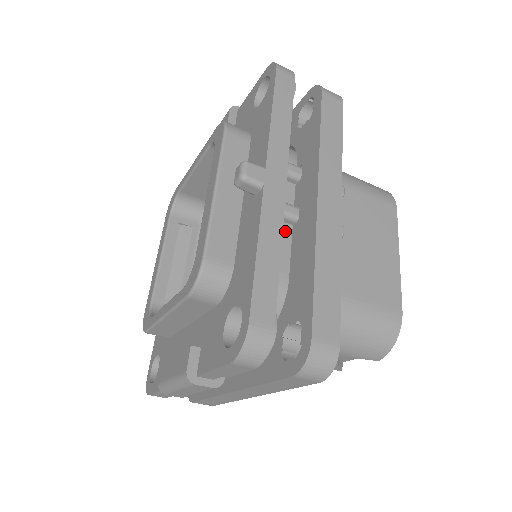
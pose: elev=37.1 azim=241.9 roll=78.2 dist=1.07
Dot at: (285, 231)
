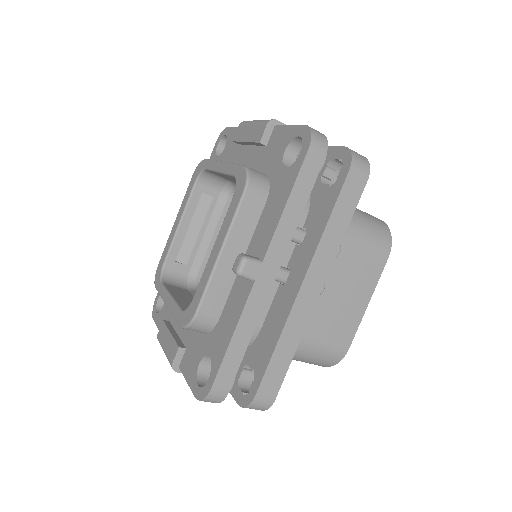
Dot at: (272, 287)
